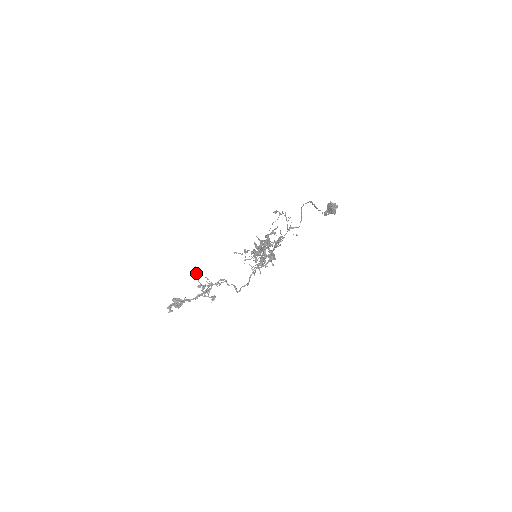
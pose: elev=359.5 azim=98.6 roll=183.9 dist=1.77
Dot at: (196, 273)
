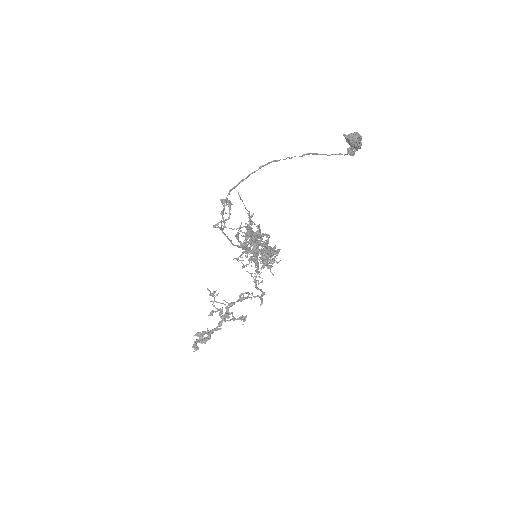
Dot at: occluded
